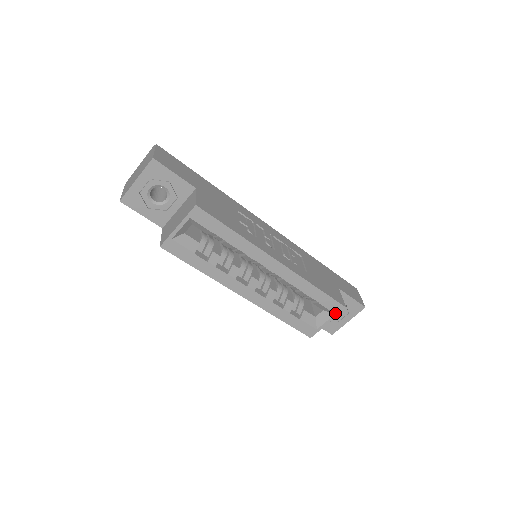
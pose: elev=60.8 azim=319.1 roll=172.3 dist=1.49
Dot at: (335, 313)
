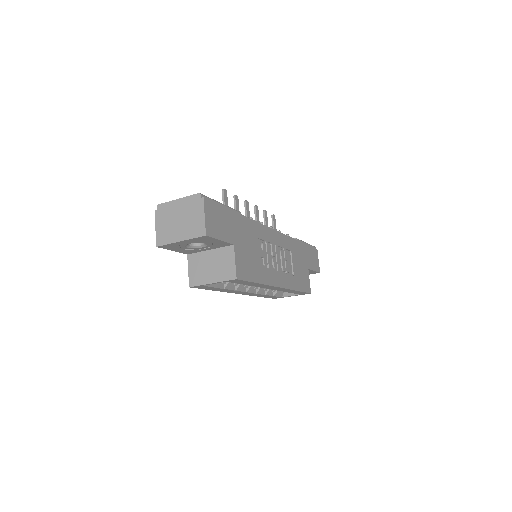
Dot at: (301, 294)
